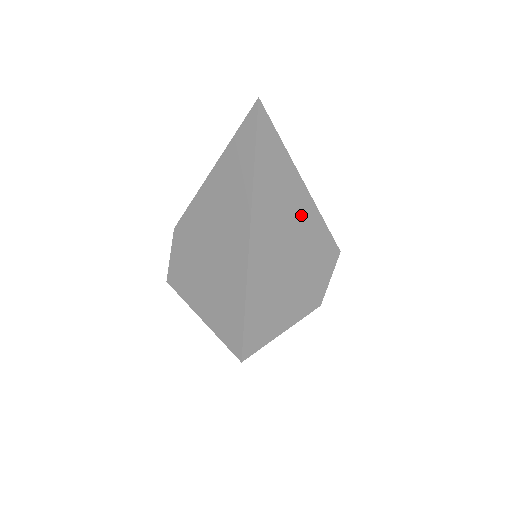
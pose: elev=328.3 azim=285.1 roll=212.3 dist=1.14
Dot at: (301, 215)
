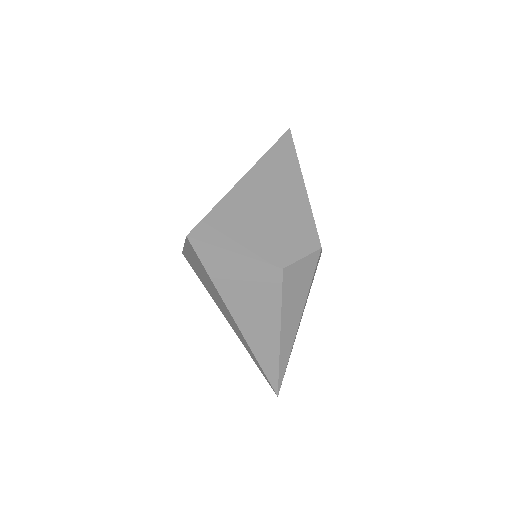
Dot at: (293, 196)
